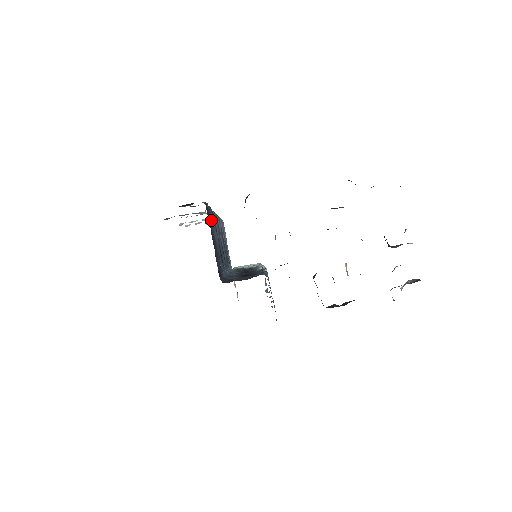
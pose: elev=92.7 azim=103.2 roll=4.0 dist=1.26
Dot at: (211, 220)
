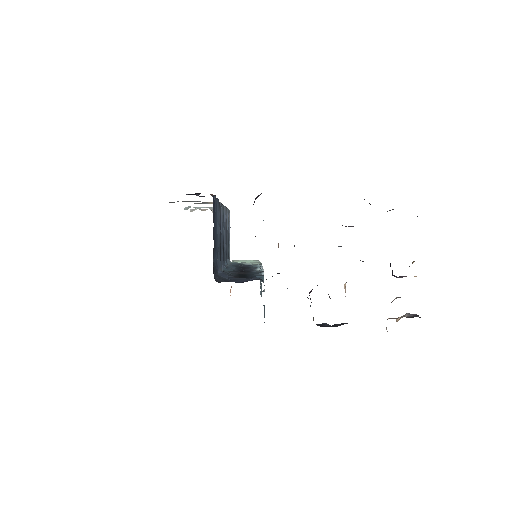
Dot at: (216, 213)
